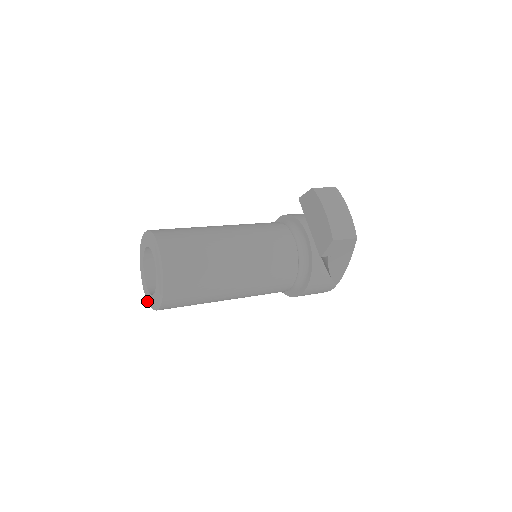
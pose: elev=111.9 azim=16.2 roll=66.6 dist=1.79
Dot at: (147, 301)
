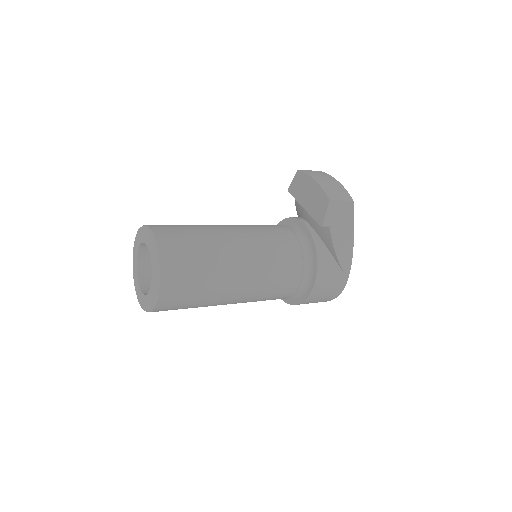
Dot at: (144, 309)
